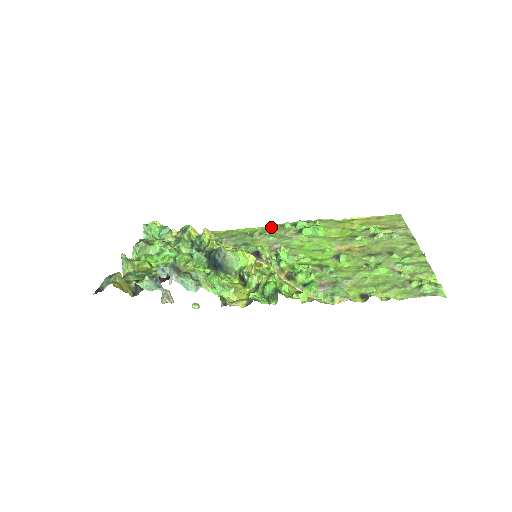
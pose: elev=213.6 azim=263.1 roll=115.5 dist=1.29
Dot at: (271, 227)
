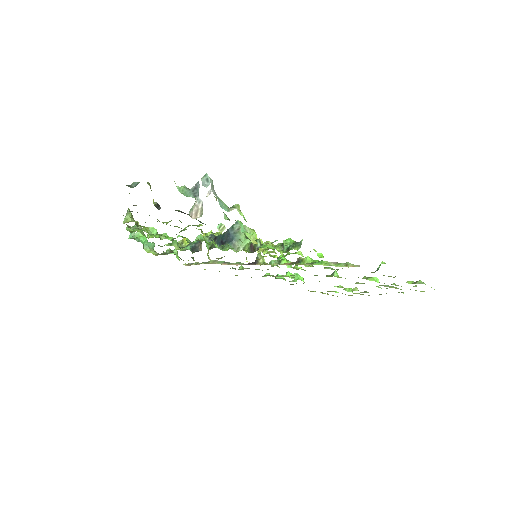
Dot at: occluded
